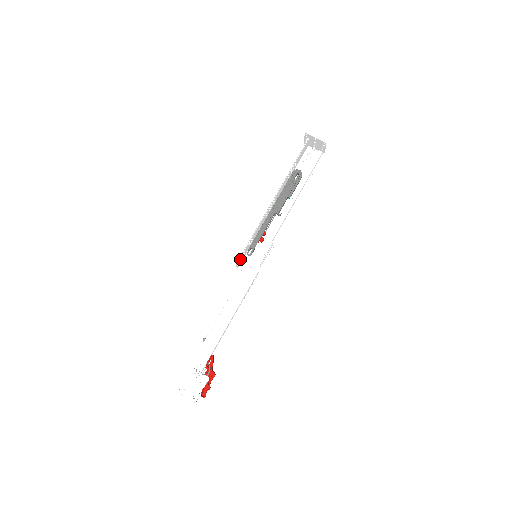
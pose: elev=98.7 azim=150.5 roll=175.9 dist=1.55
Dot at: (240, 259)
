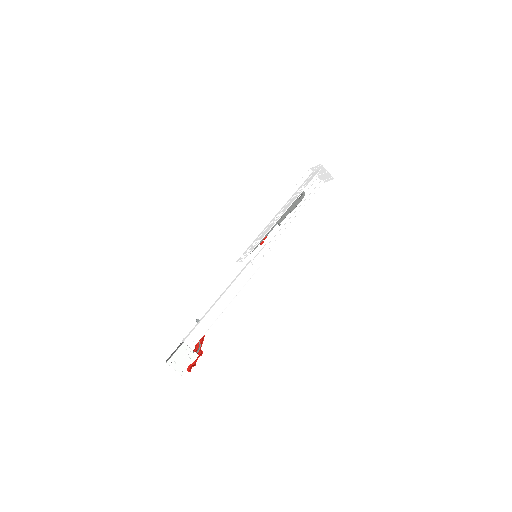
Dot at: (245, 256)
